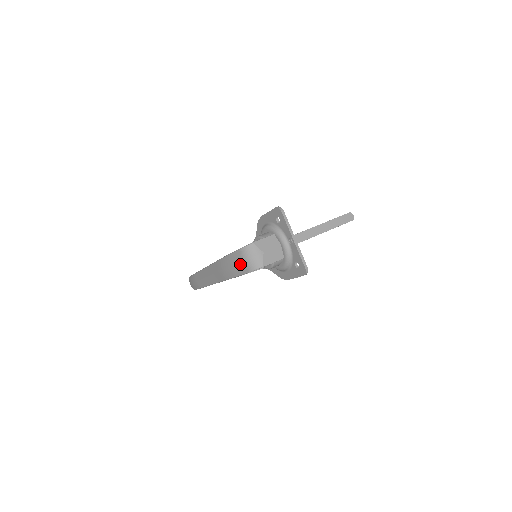
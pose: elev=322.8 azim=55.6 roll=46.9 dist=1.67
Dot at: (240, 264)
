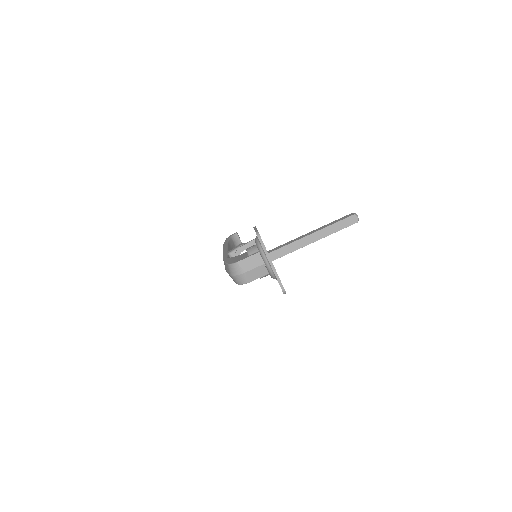
Dot at: (230, 276)
